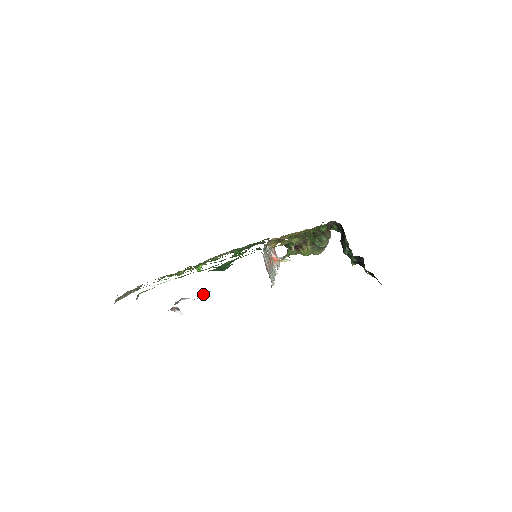
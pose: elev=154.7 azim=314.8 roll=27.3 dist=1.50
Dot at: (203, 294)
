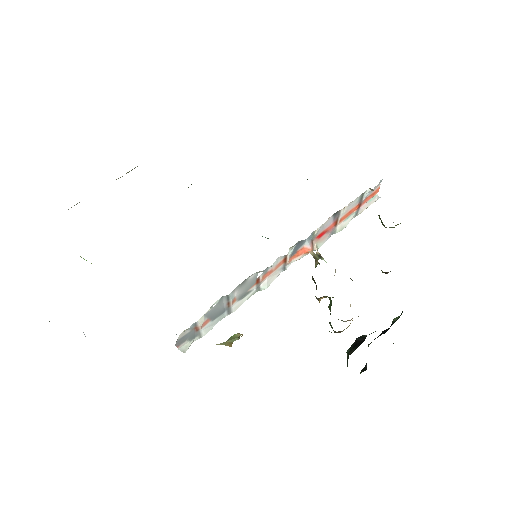
Dot at: occluded
